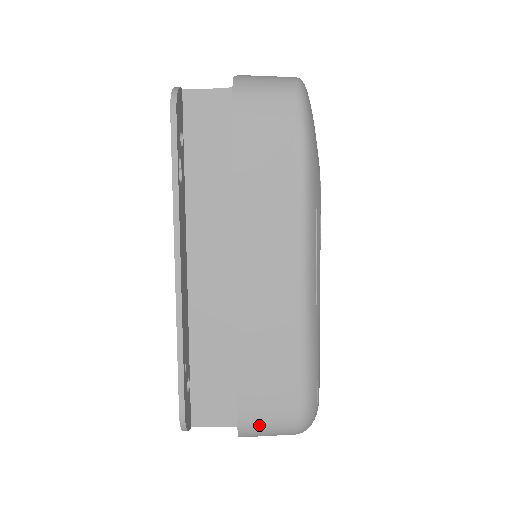
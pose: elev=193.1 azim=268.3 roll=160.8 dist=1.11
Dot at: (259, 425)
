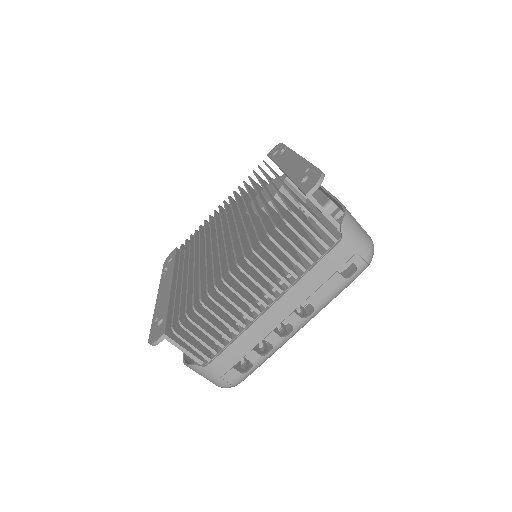
Dot at: (355, 221)
